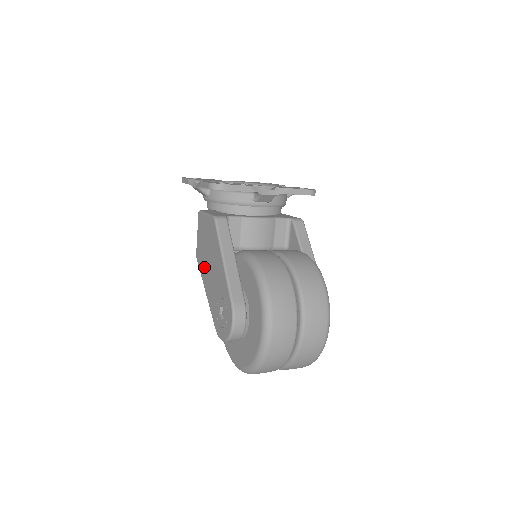
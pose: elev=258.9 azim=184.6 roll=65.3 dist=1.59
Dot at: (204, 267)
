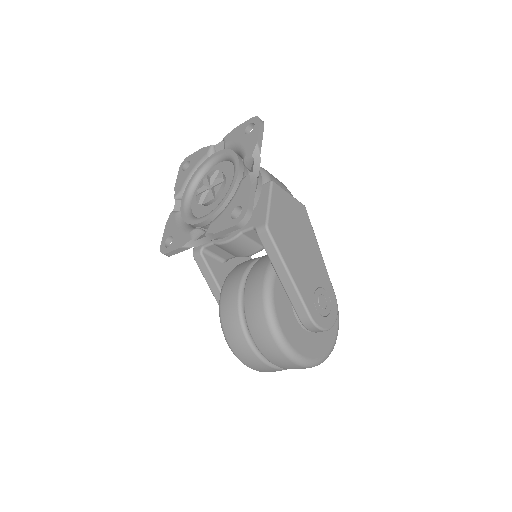
Dot at: occluded
